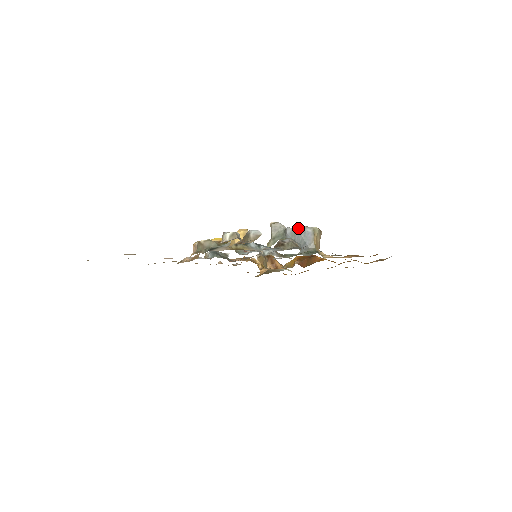
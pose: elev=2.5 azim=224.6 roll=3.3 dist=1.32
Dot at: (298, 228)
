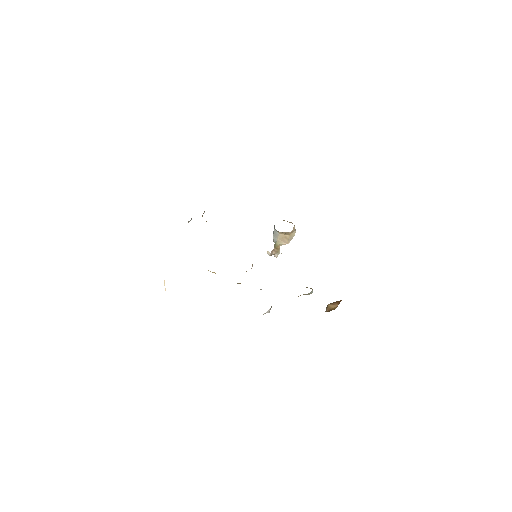
Dot at: occluded
